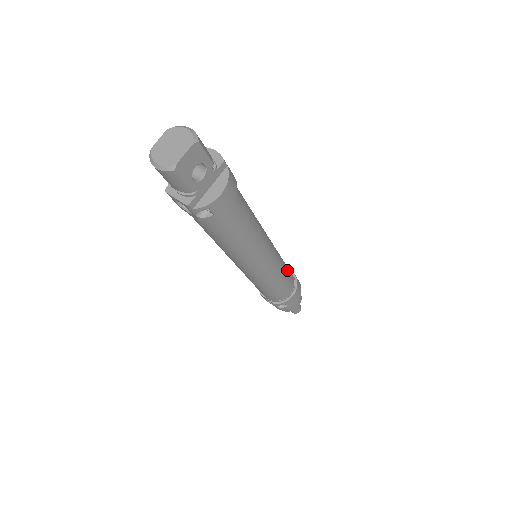
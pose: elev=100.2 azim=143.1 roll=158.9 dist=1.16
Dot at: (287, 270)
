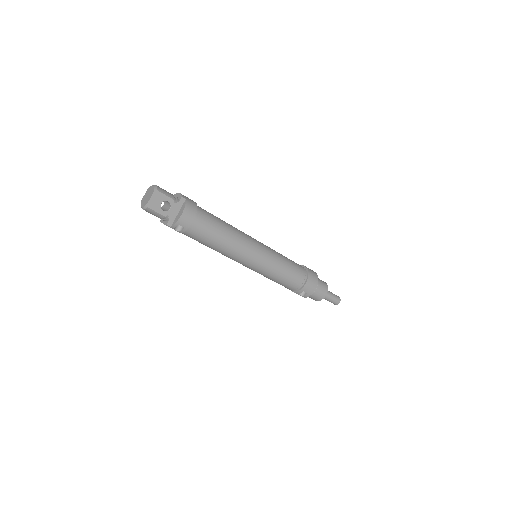
Dot at: (290, 264)
